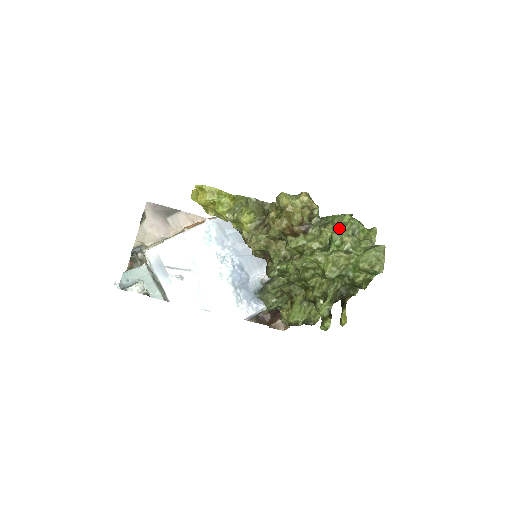
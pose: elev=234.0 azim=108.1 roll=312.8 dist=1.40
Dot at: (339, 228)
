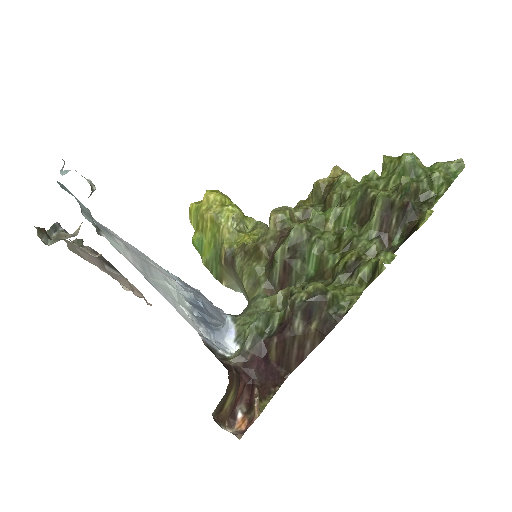
Dot at: occluded
